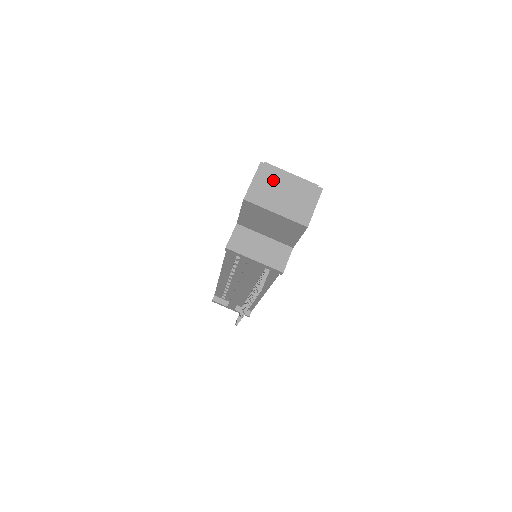
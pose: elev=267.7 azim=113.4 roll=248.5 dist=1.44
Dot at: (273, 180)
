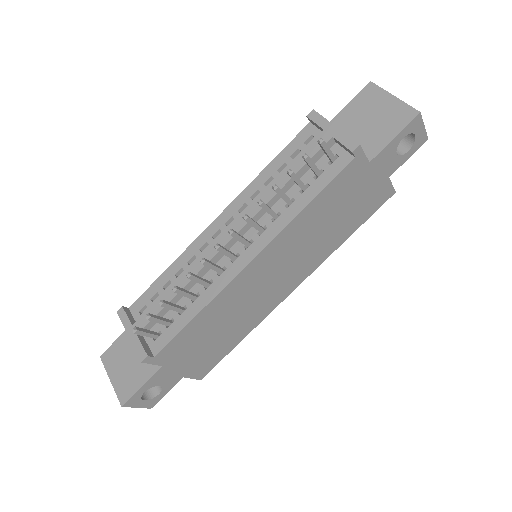
Dot at: occluded
